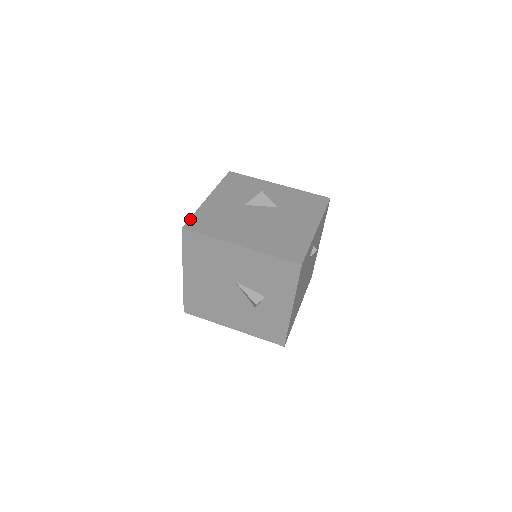
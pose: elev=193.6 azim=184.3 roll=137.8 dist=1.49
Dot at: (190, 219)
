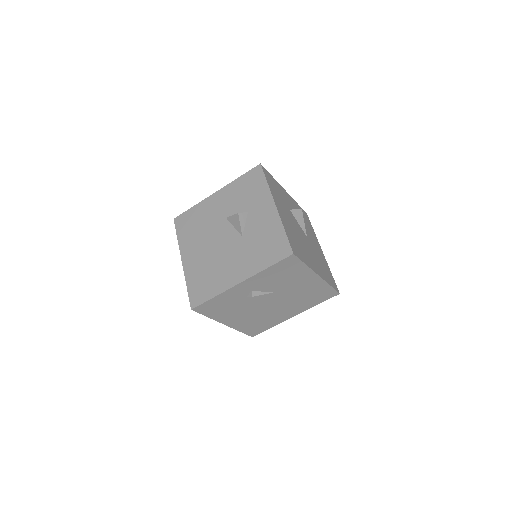
Dot at: (185, 212)
